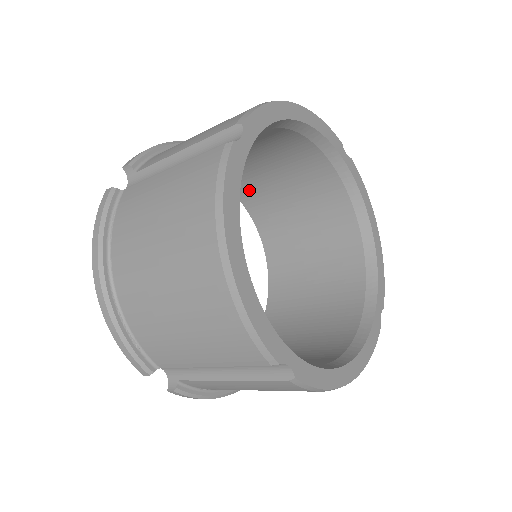
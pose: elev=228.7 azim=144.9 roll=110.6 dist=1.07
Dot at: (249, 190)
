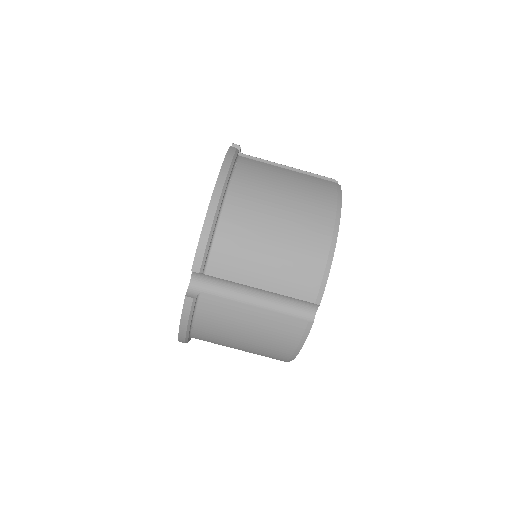
Dot at: occluded
